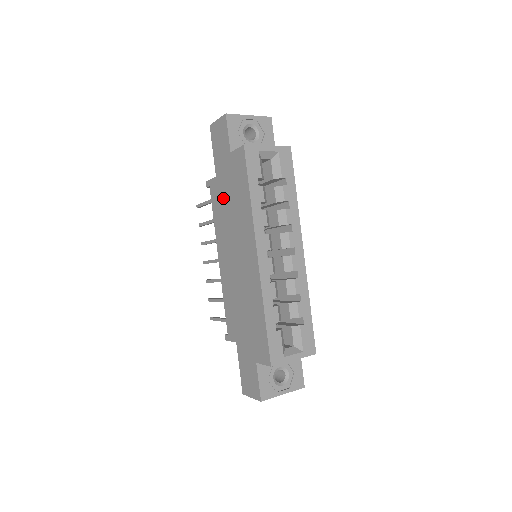
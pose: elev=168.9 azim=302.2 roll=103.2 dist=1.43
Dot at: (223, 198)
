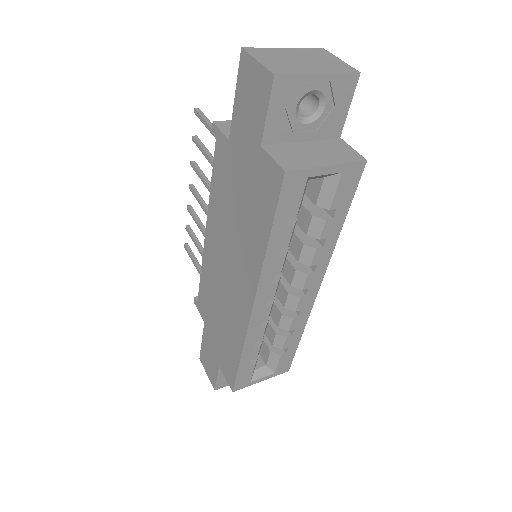
Dot at: (231, 183)
